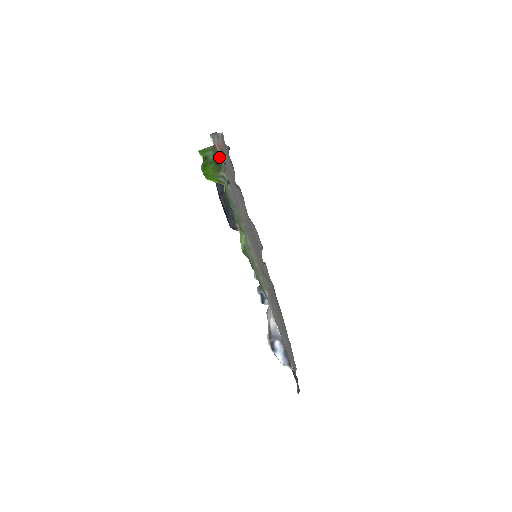
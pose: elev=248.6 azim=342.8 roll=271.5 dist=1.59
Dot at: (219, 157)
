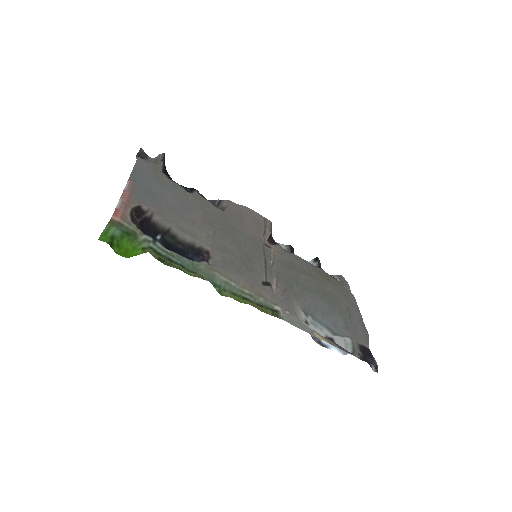
Dot at: (125, 227)
